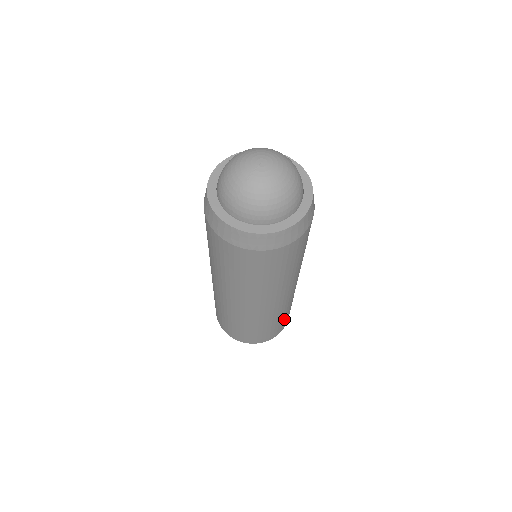
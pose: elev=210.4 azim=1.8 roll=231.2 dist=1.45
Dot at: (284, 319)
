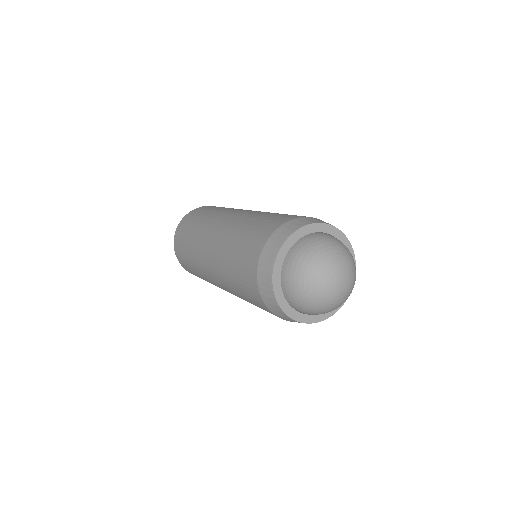
Dot at: occluded
